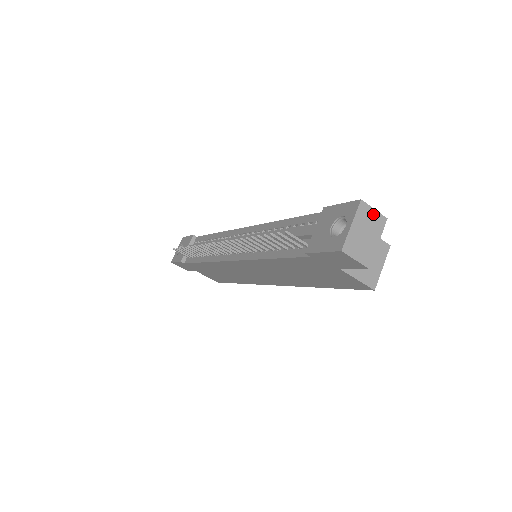
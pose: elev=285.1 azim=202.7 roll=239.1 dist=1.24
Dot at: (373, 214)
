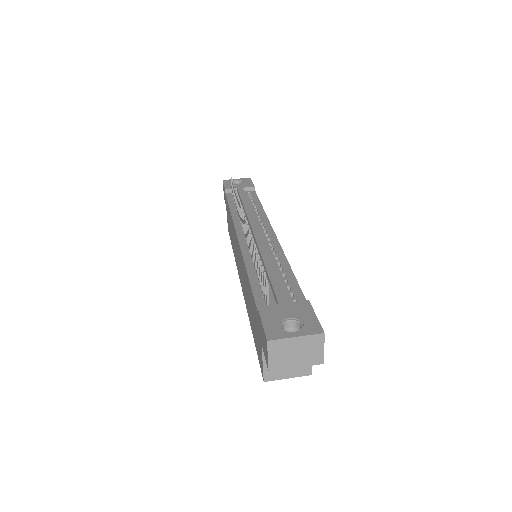
Dot at: (319, 350)
